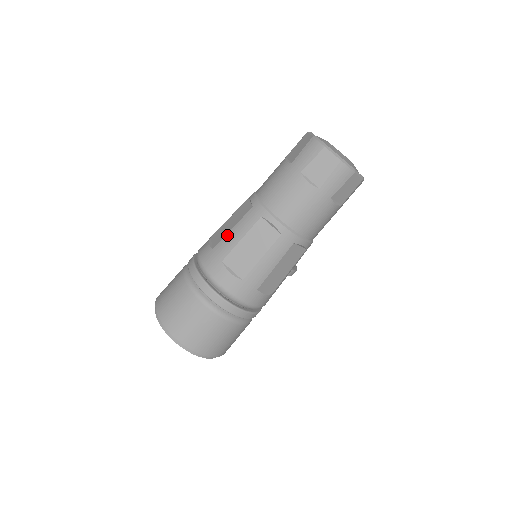
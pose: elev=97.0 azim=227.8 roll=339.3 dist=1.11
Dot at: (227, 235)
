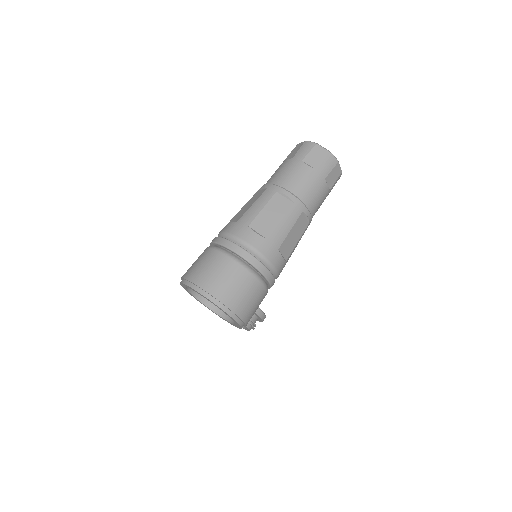
Dot at: (249, 210)
